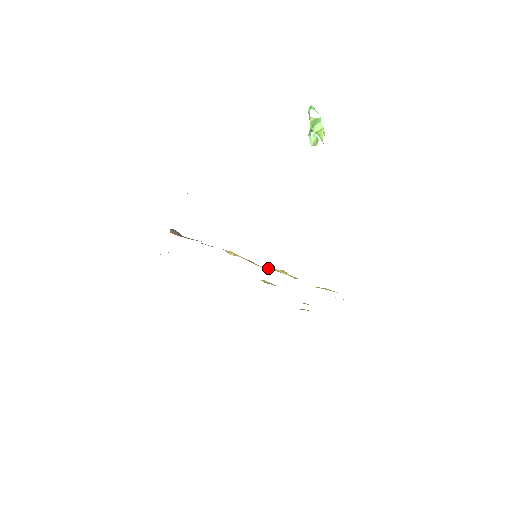
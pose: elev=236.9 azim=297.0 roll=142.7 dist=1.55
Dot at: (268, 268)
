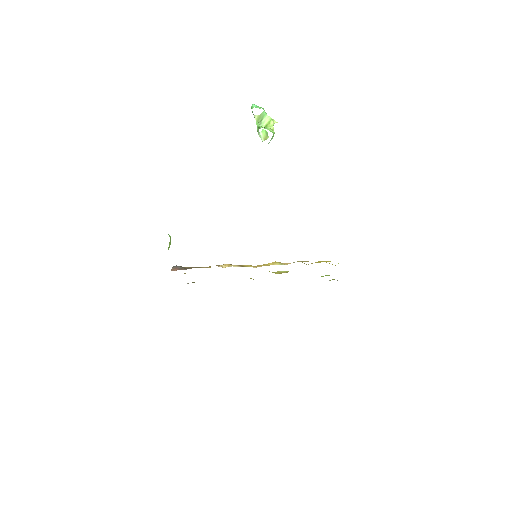
Dot at: (261, 265)
